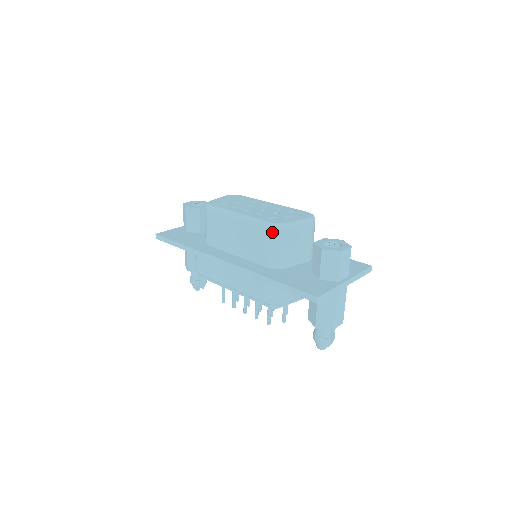
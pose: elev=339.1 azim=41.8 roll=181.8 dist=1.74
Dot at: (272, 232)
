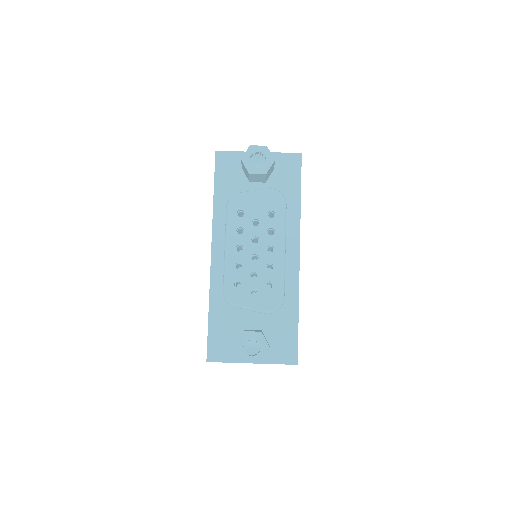
Dot at: occluded
